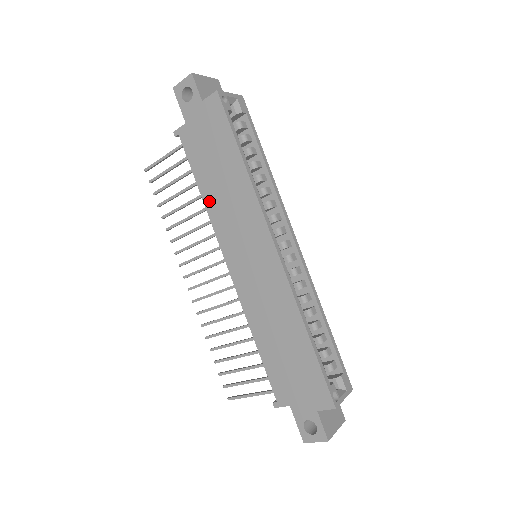
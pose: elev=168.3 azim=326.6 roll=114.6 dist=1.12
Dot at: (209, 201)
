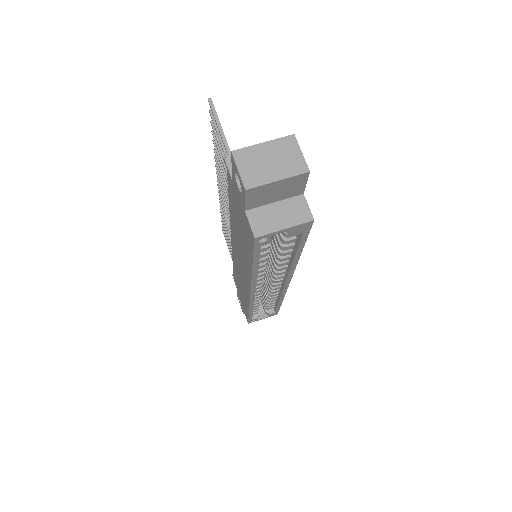
Dot at: (232, 220)
